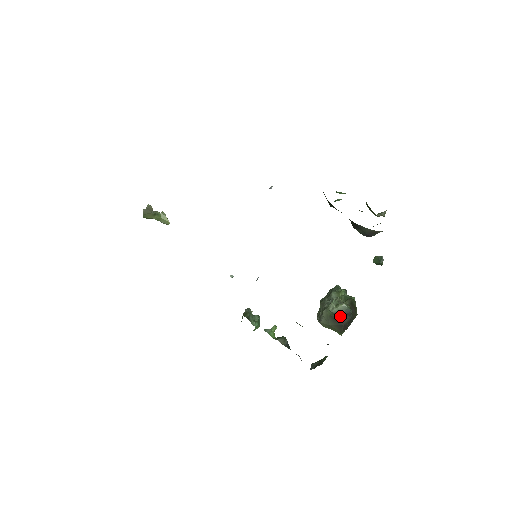
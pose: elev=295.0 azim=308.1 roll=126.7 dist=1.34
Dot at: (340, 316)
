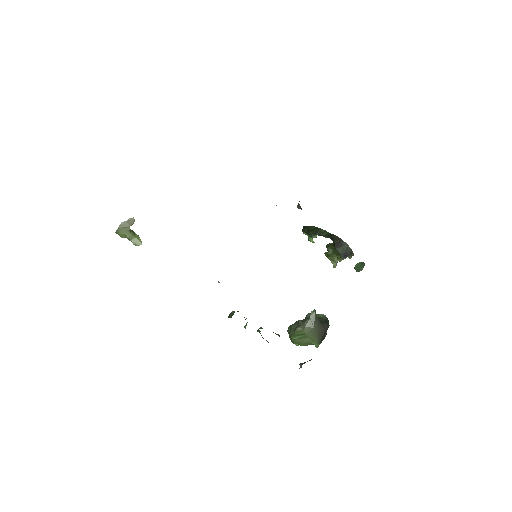
Dot at: (323, 320)
